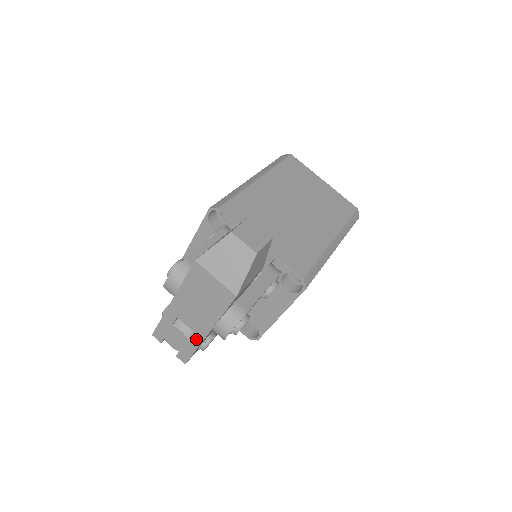
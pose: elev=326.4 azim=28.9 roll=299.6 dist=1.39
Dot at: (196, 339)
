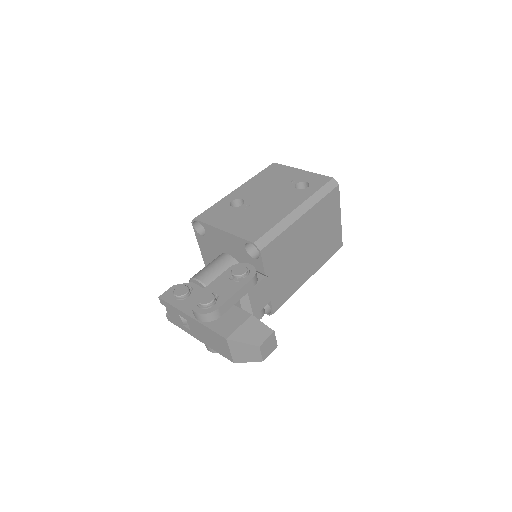
Dot at: (188, 331)
